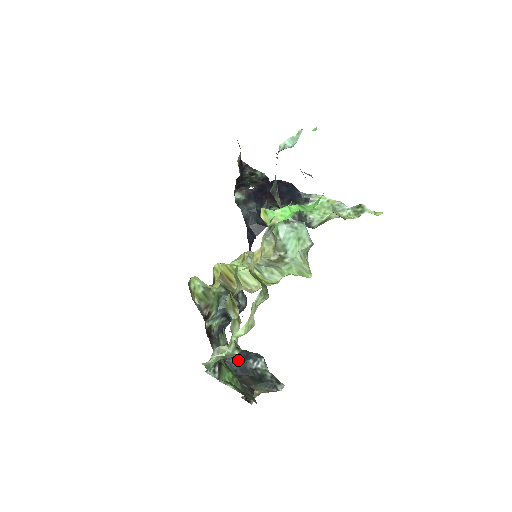
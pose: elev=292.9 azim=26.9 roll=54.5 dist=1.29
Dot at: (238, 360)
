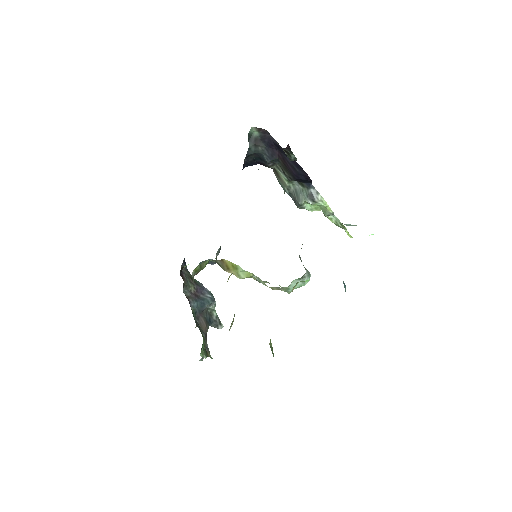
Dot at: (199, 303)
